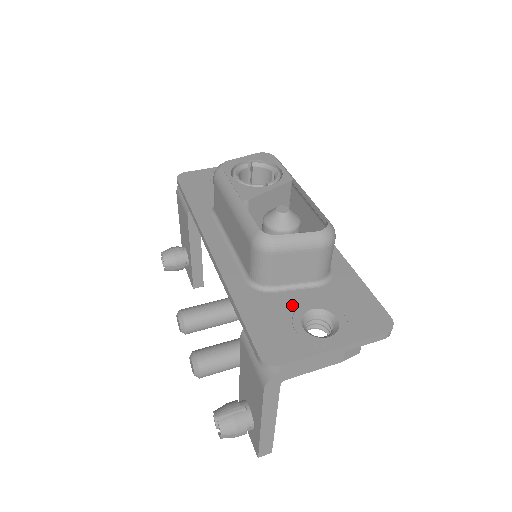
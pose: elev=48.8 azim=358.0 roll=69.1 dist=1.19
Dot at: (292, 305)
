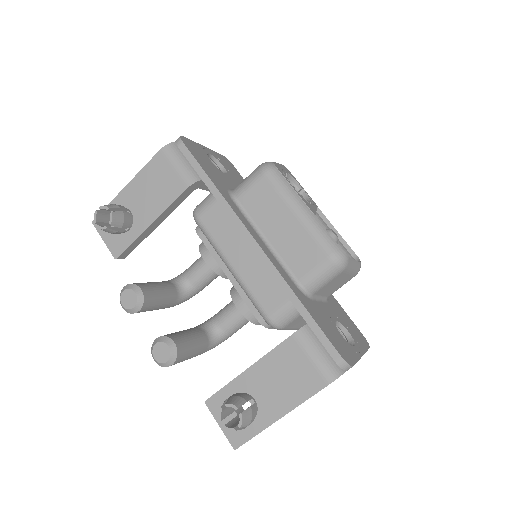
Dot at: (327, 315)
